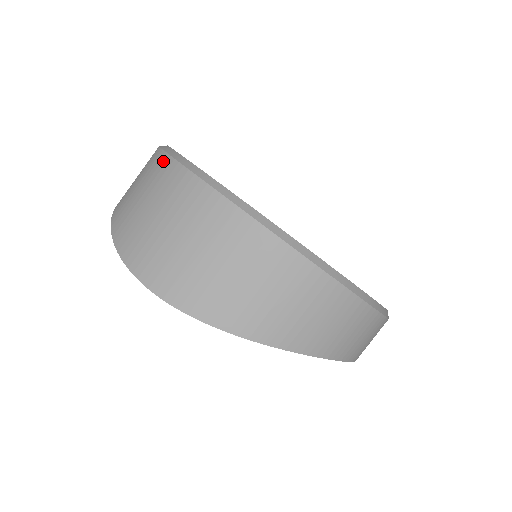
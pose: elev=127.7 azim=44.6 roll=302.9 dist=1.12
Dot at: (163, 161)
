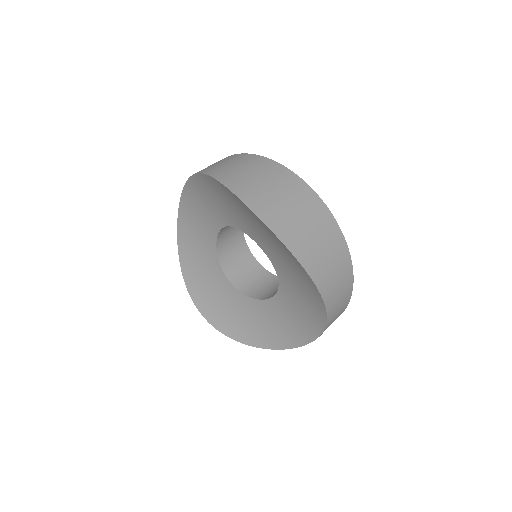
Dot at: (267, 161)
